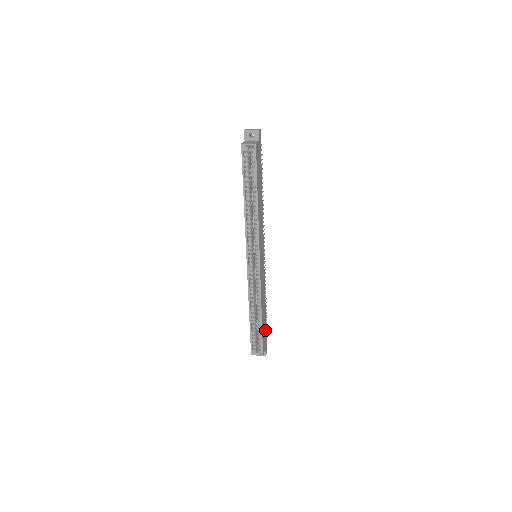
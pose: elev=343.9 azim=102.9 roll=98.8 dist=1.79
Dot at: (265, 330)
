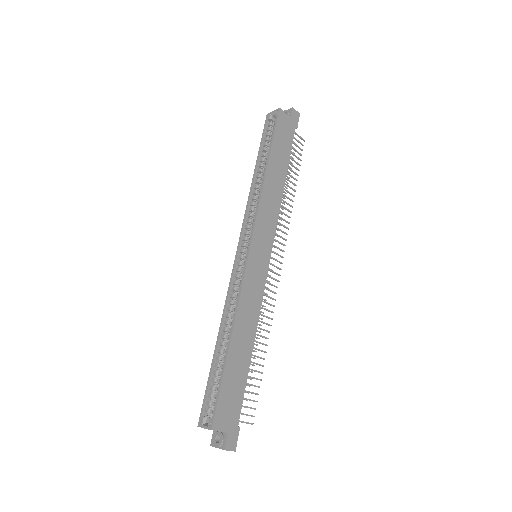
Dot at: (239, 393)
